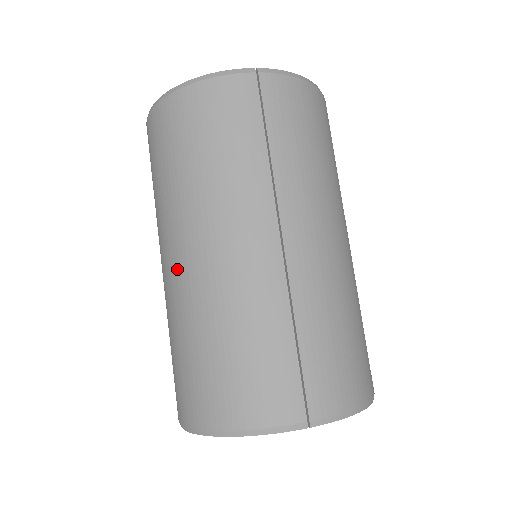
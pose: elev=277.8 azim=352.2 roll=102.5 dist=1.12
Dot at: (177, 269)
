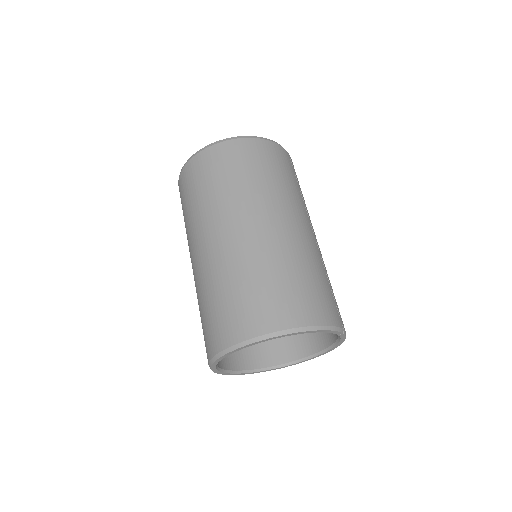
Dot at: (261, 230)
